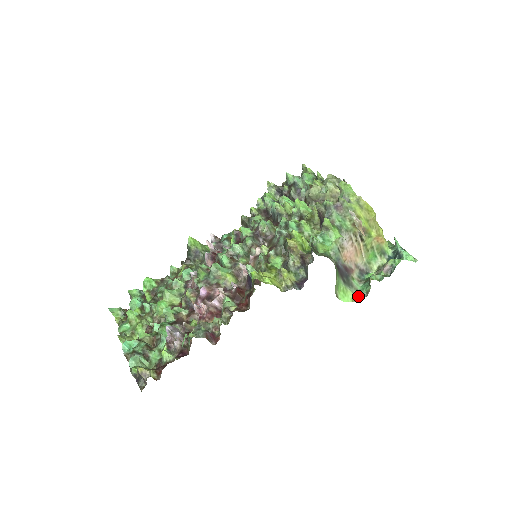
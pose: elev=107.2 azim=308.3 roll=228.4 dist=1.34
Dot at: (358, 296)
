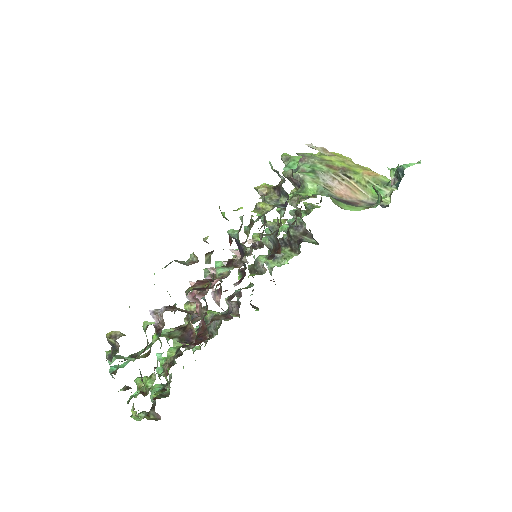
Dot at: (371, 206)
